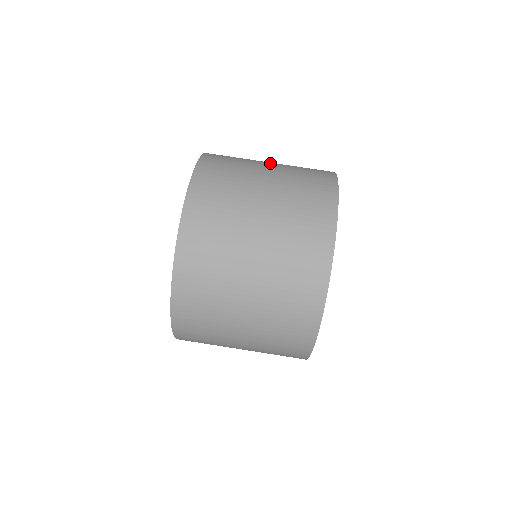
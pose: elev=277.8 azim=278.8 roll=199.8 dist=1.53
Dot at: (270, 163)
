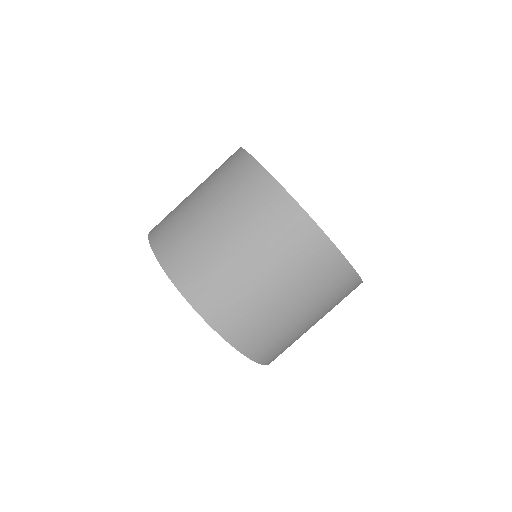
Dot at: (240, 250)
